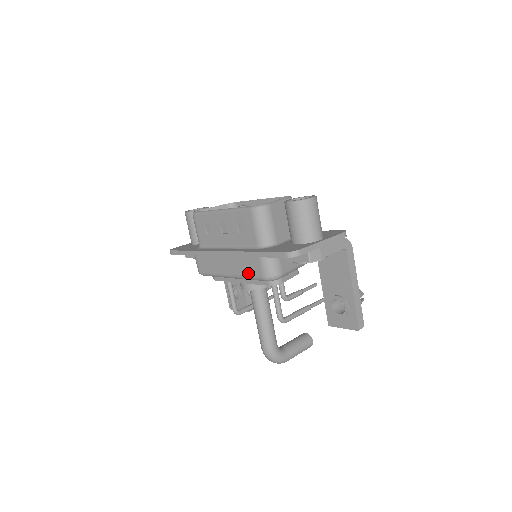
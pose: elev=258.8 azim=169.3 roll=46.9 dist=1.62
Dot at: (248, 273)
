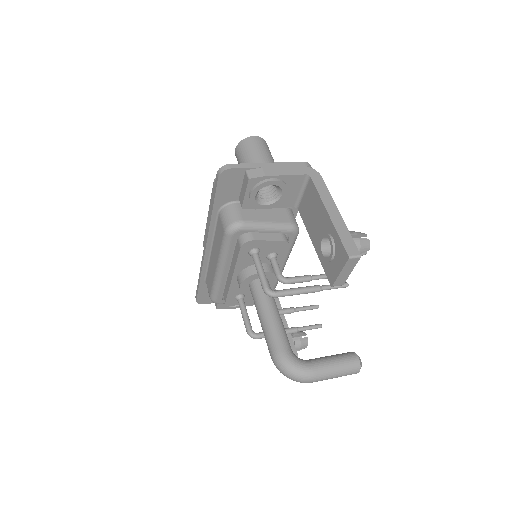
Dot at: (220, 243)
